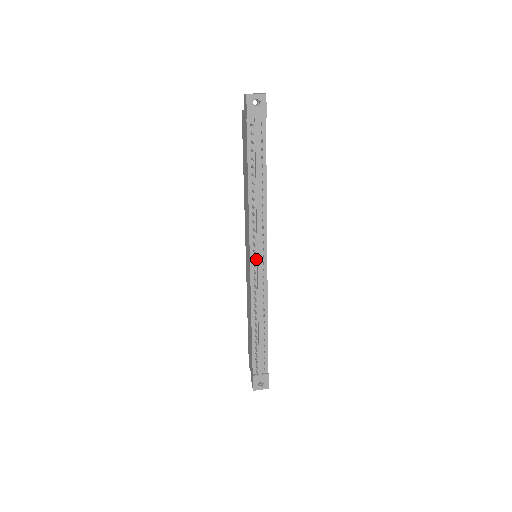
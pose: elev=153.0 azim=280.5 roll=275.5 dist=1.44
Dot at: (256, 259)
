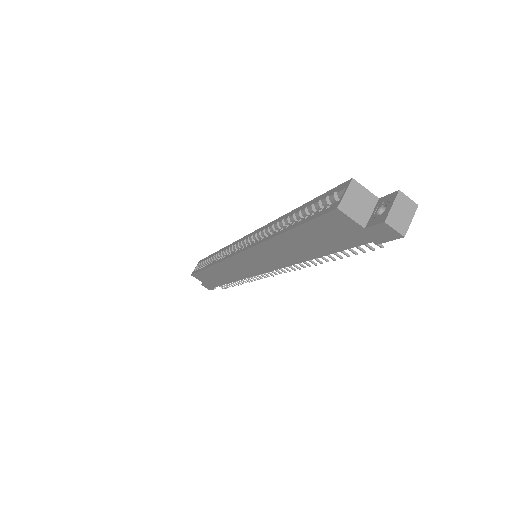
Dot at: occluded
